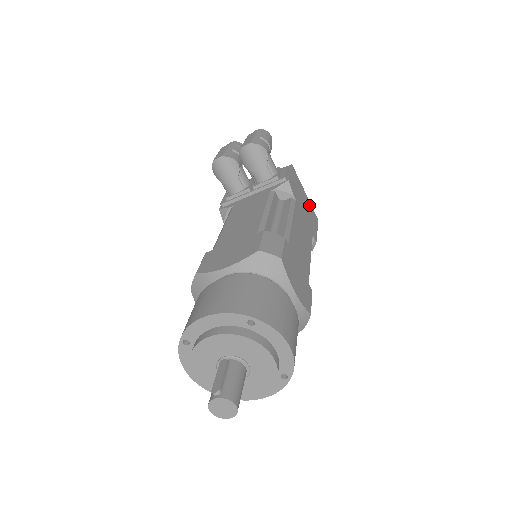
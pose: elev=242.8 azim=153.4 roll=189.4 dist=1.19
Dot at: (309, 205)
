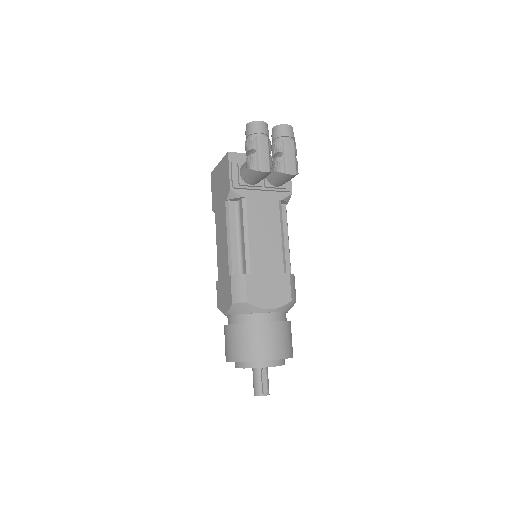
Dot at: occluded
